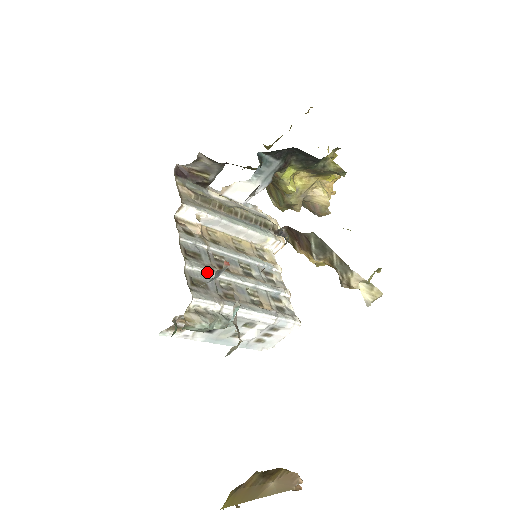
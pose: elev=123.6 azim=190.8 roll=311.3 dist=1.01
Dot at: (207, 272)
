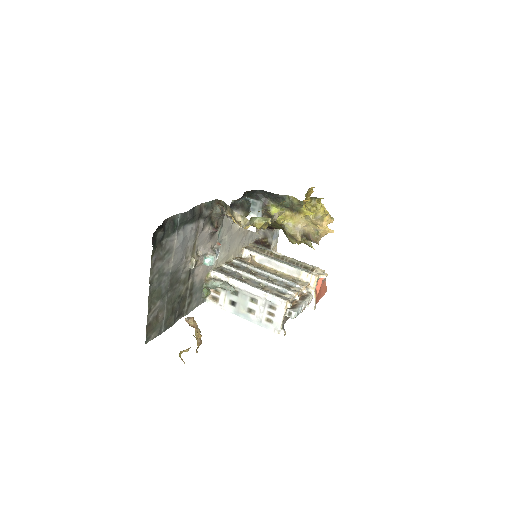
Dot at: (235, 270)
